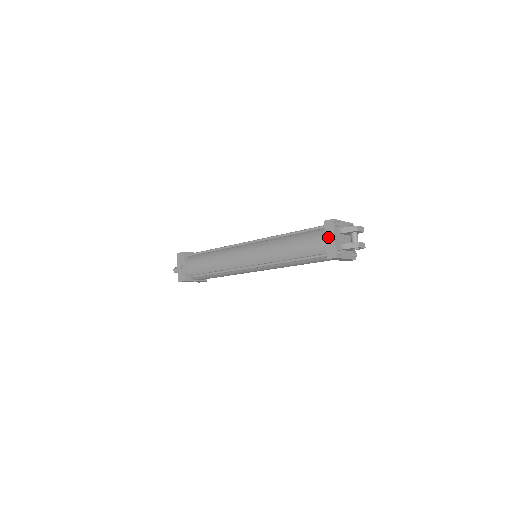
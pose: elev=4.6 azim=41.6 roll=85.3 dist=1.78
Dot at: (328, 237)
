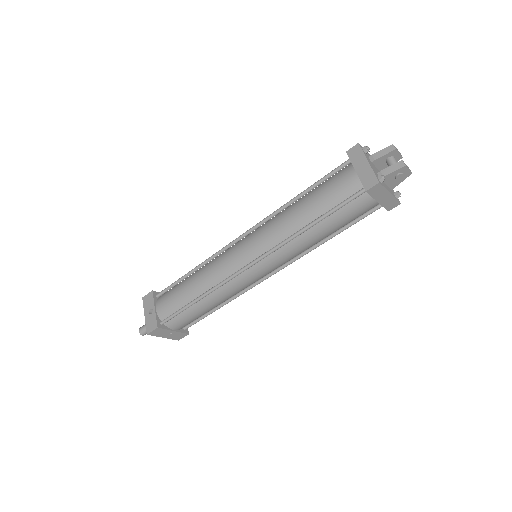
Dot at: (358, 165)
